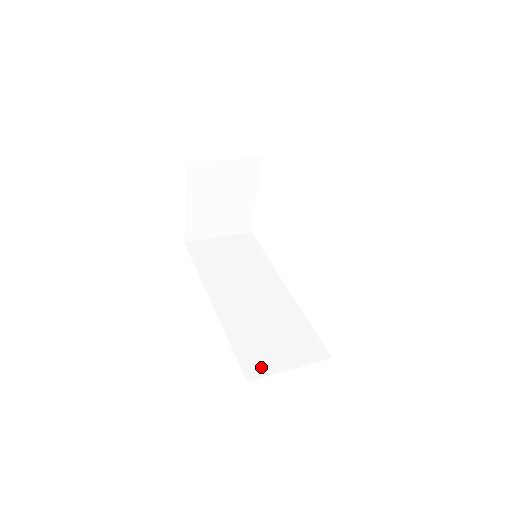
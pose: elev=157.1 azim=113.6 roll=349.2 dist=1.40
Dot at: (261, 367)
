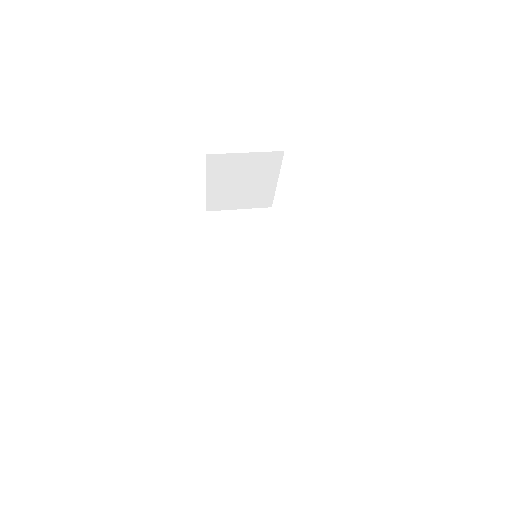
Dot at: (240, 356)
